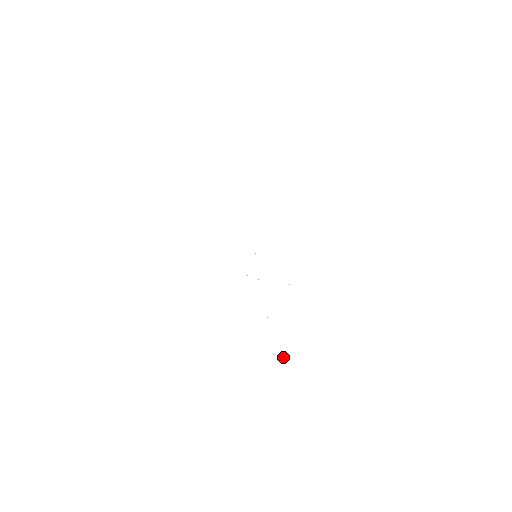
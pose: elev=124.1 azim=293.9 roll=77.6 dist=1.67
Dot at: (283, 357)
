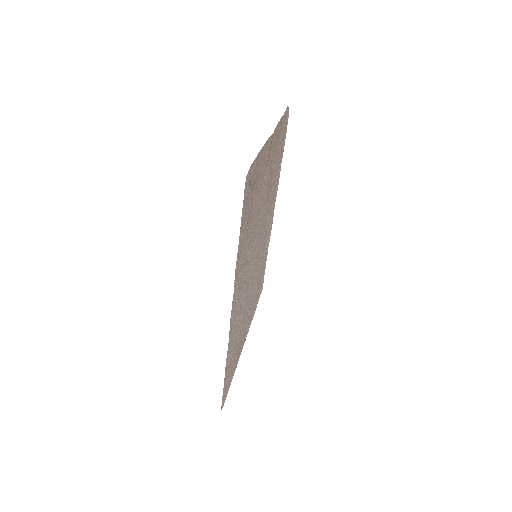
Dot at: (262, 287)
